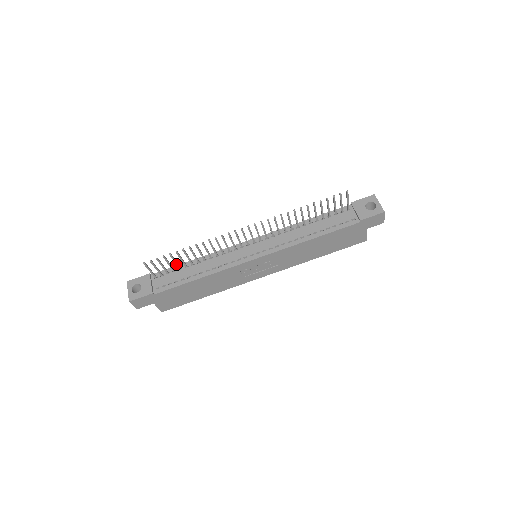
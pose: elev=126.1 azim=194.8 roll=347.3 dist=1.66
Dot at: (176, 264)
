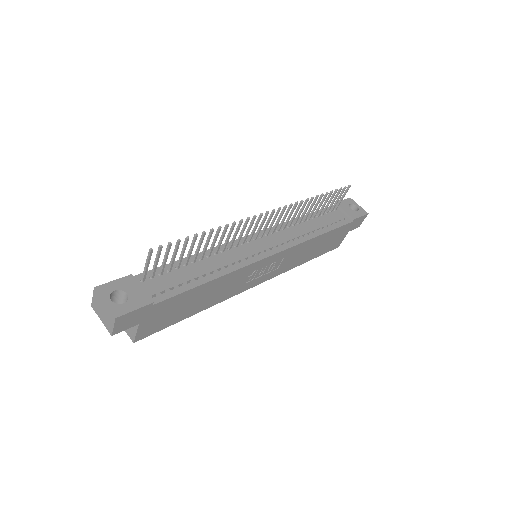
Dot at: (181, 258)
